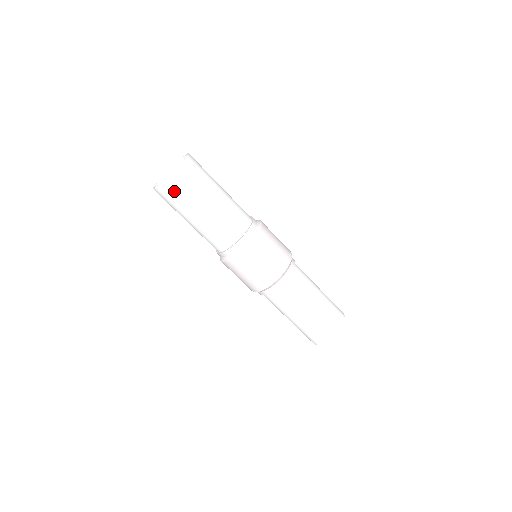
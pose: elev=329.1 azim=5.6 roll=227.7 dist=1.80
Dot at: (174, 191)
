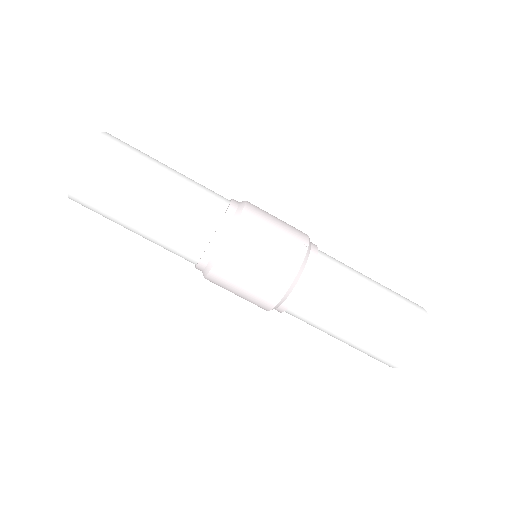
Dot at: (89, 198)
